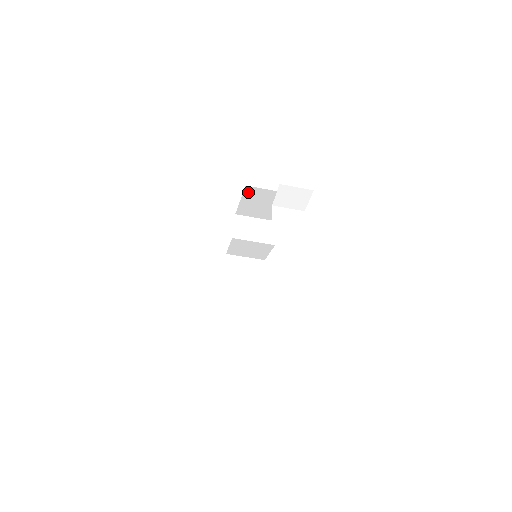
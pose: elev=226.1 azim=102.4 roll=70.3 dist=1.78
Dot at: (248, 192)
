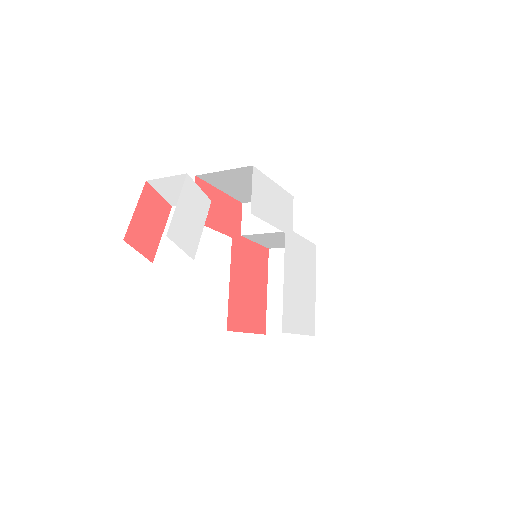
Dot at: (211, 180)
